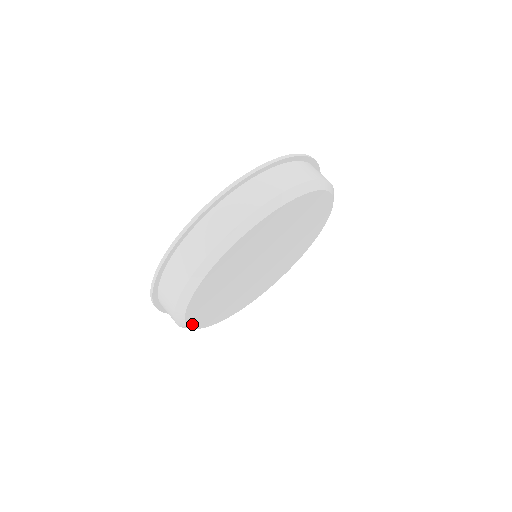
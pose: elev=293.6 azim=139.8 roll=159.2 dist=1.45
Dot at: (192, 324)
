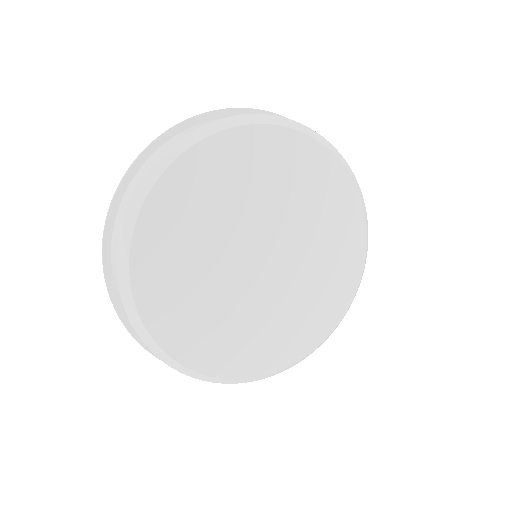
Dot at: (137, 287)
